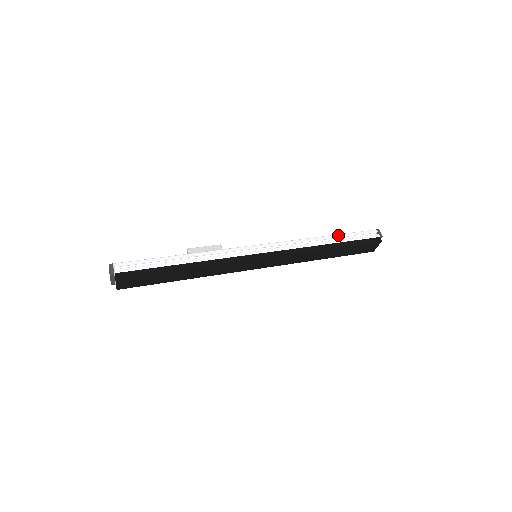
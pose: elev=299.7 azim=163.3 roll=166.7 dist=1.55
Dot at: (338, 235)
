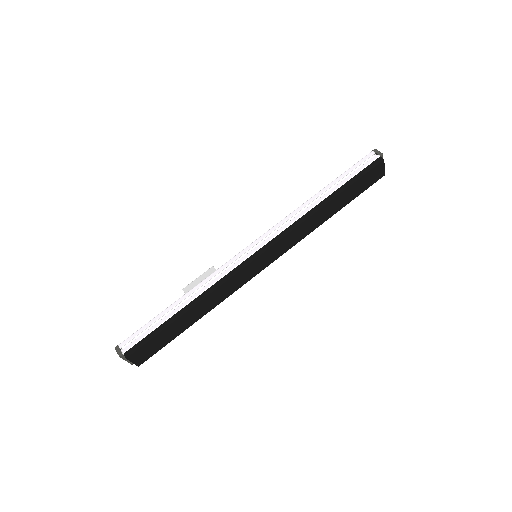
Dot at: (331, 183)
